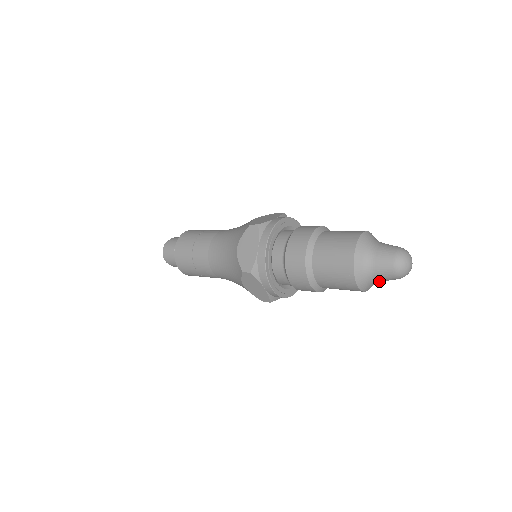
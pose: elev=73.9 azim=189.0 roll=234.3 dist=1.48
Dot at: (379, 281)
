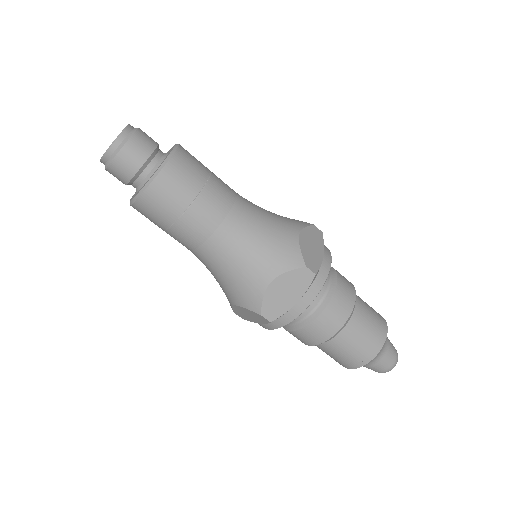
Dot at: occluded
